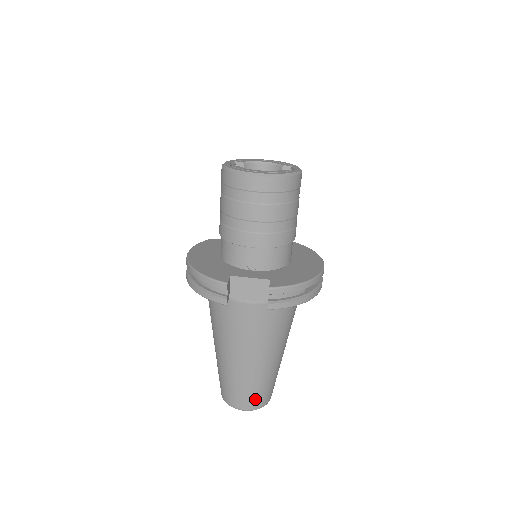
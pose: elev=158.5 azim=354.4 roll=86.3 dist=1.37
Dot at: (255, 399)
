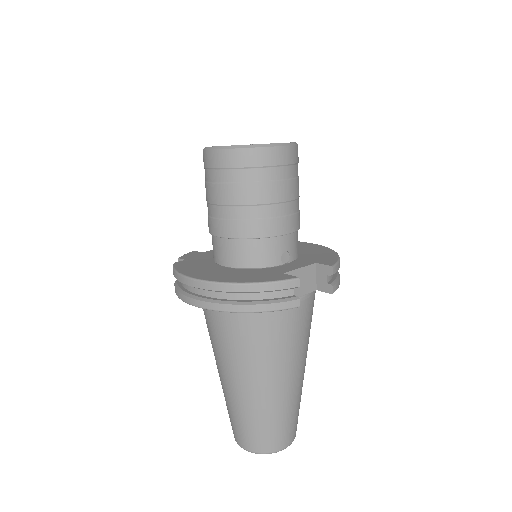
Dot at: (296, 425)
